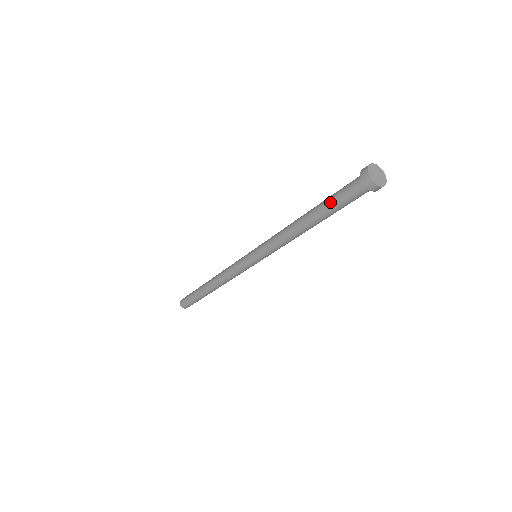
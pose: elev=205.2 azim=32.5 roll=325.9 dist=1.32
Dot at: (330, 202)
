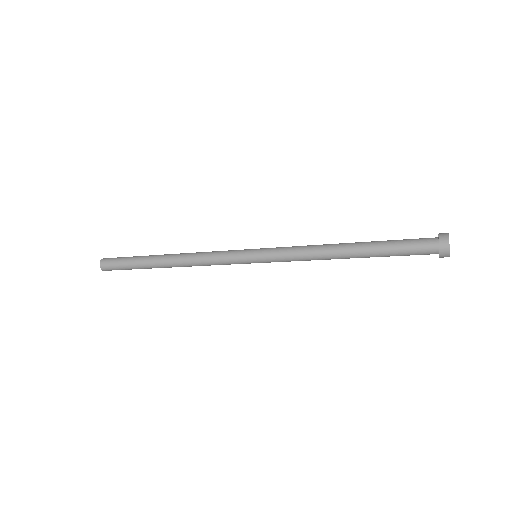
Dot at: (390, 244)
